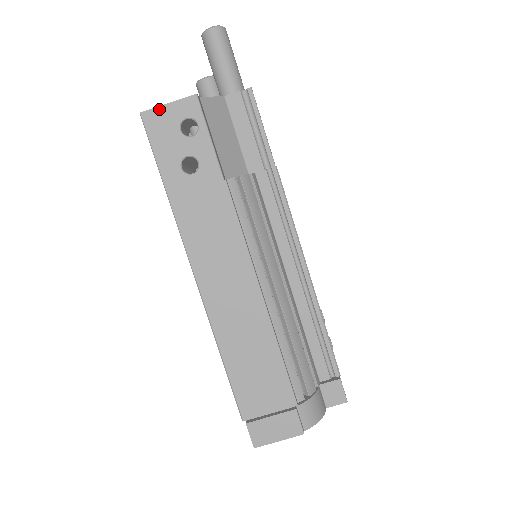
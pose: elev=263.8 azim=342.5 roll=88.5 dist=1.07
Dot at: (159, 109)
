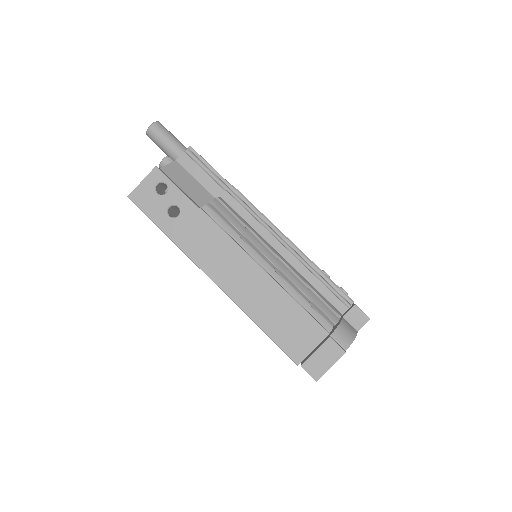
Dot at: (138, 188)
